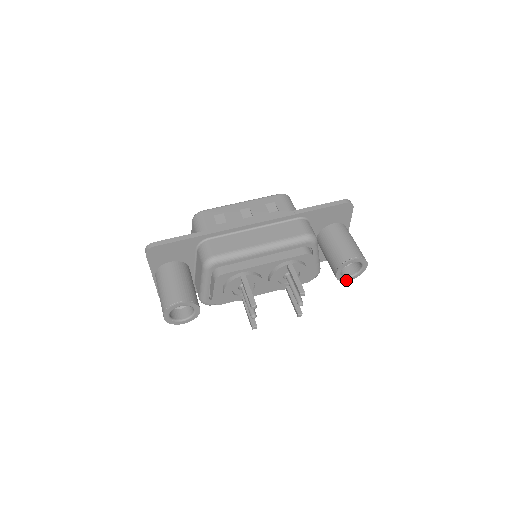
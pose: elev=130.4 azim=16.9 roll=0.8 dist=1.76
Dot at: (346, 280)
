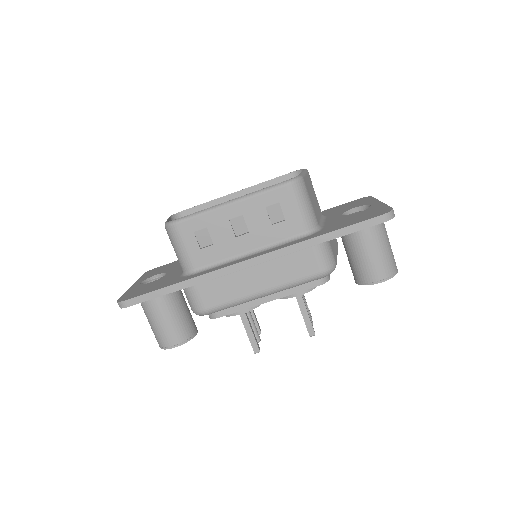
Dot at: occluded
